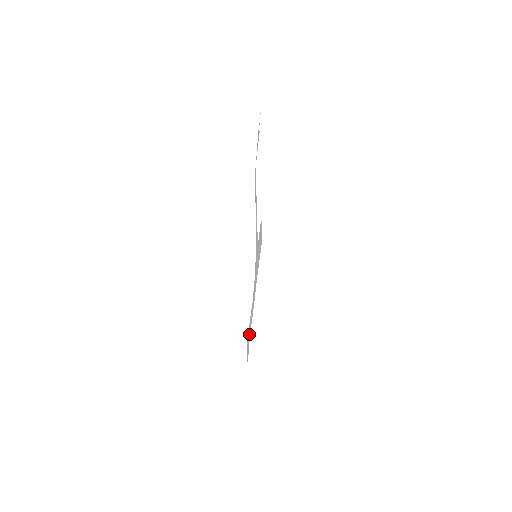
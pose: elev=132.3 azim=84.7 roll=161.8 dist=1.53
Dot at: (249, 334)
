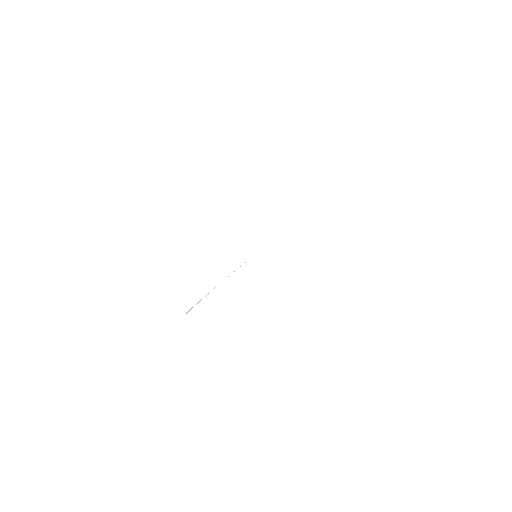
Dot at: occluded
